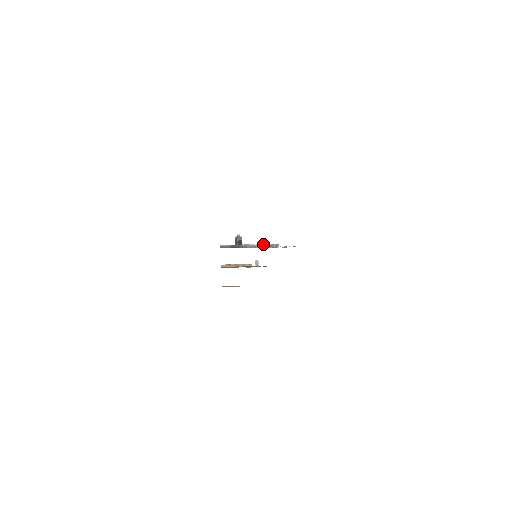
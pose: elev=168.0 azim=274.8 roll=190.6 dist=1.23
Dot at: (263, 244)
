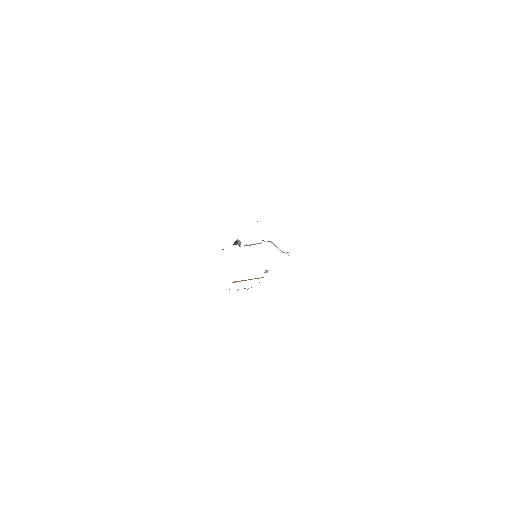
Dot at: occluded
